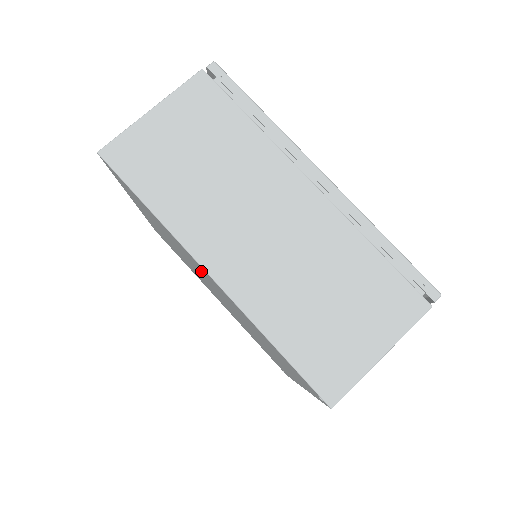
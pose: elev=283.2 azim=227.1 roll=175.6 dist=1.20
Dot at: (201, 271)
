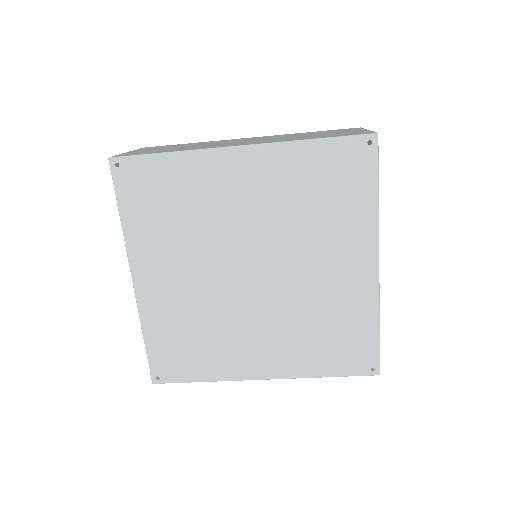
Dot at: (230, 197)
